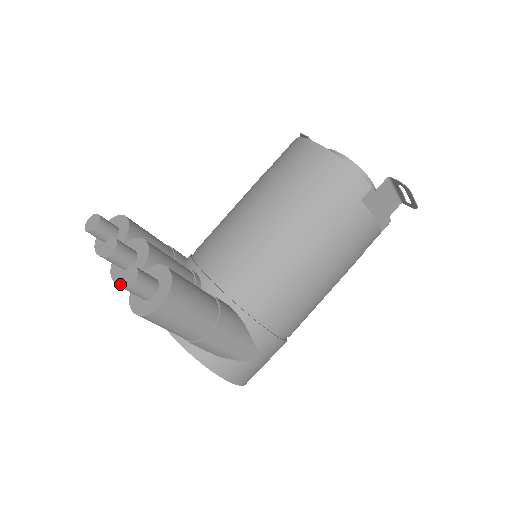
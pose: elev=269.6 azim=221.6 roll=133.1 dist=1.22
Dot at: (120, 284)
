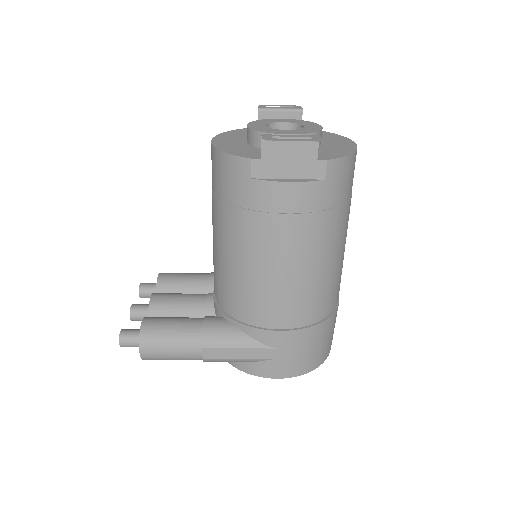
Dot at: occluded
